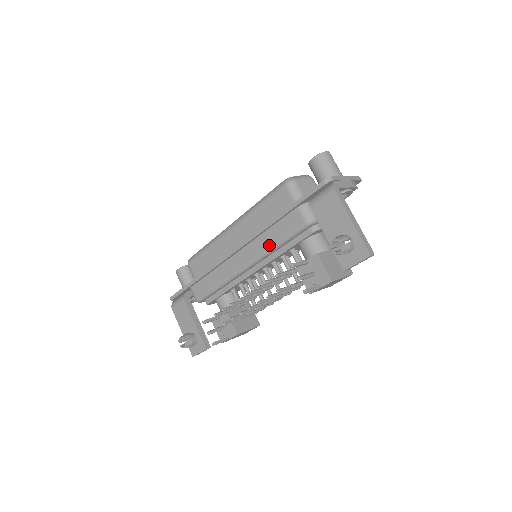
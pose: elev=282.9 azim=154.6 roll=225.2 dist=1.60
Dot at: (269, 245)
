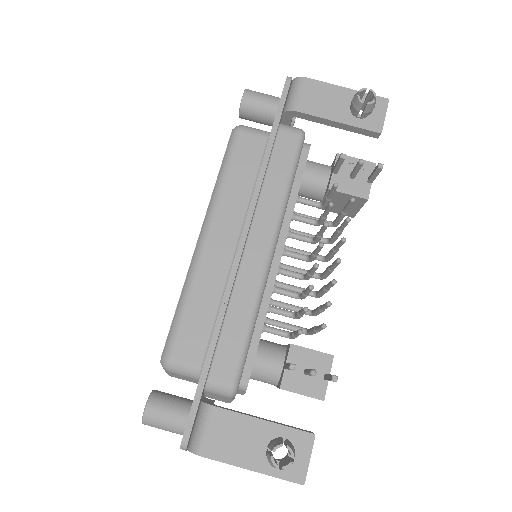
Dot at: (280, 194)
